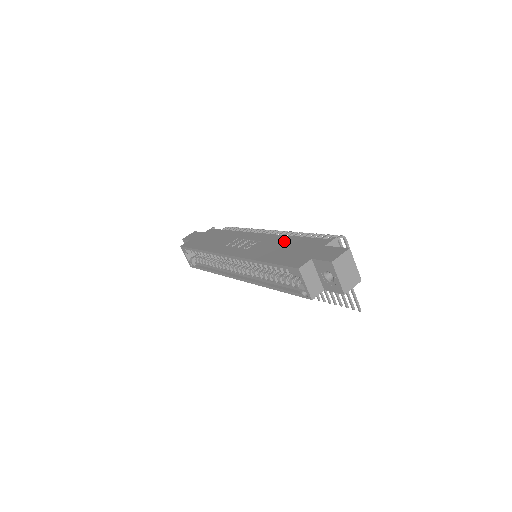
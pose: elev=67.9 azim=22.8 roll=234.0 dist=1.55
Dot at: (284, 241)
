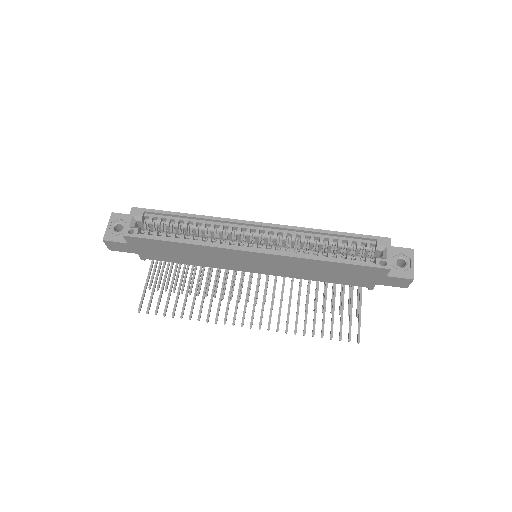
Dot at: occluded
